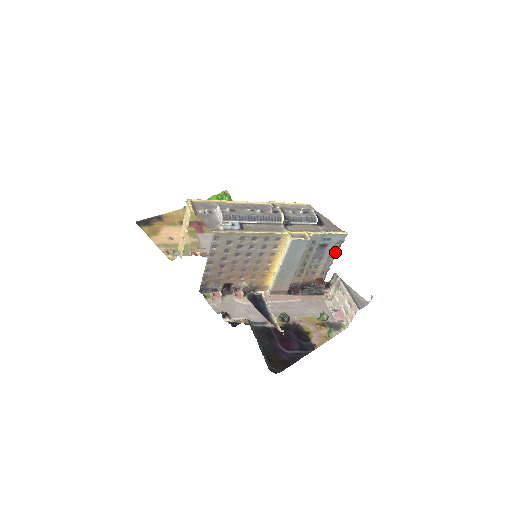
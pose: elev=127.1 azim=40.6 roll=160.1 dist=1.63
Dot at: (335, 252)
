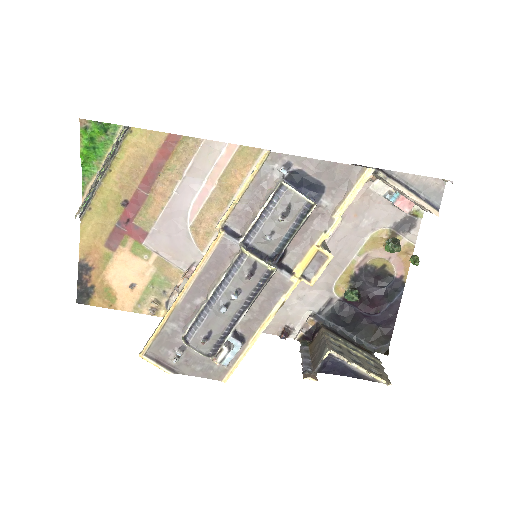
Dot at: occluded
